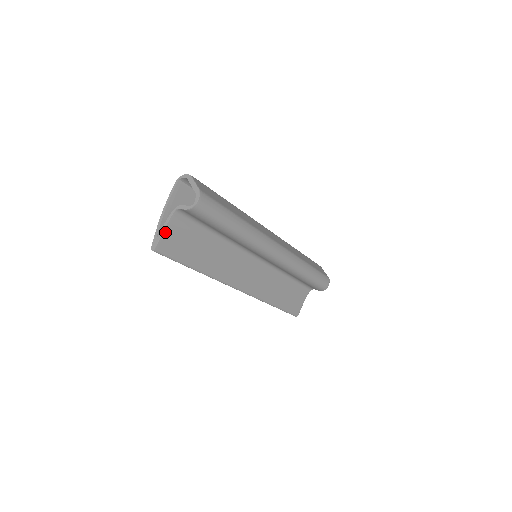
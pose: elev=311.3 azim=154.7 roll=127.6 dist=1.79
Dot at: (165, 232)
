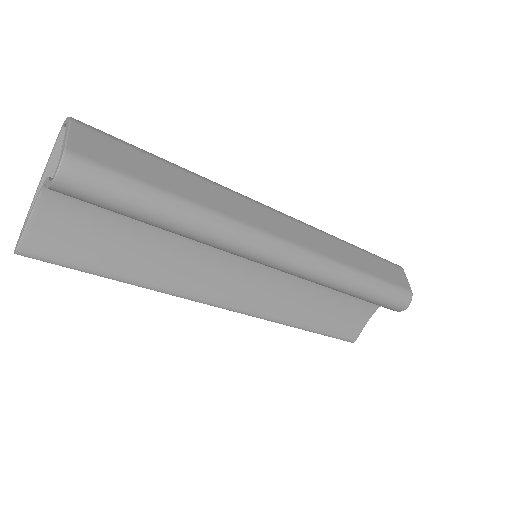
Dot at: (34, 223)
